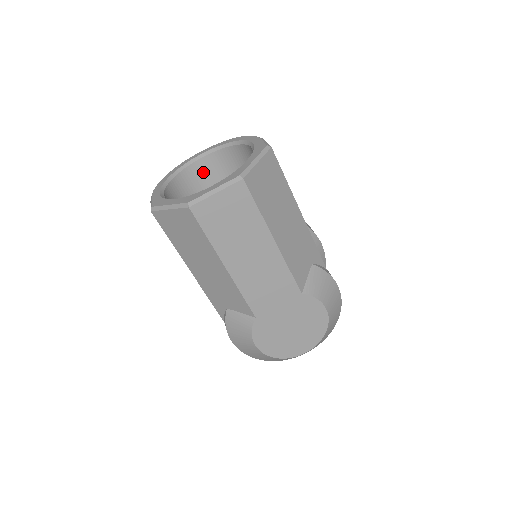
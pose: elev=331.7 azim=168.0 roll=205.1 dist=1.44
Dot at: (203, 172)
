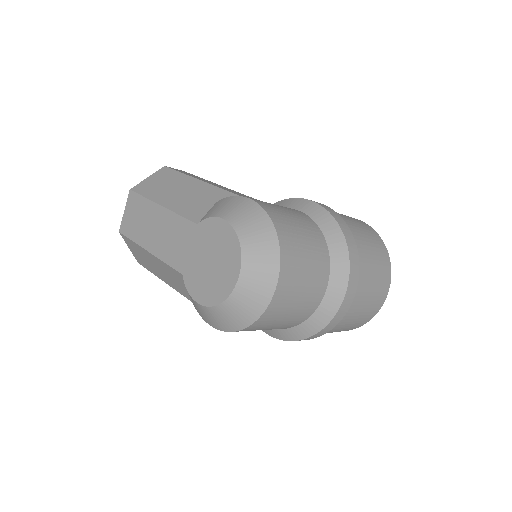
Dot at: occluded
